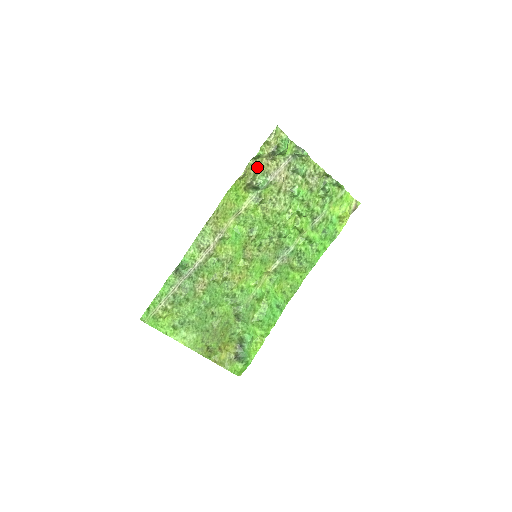
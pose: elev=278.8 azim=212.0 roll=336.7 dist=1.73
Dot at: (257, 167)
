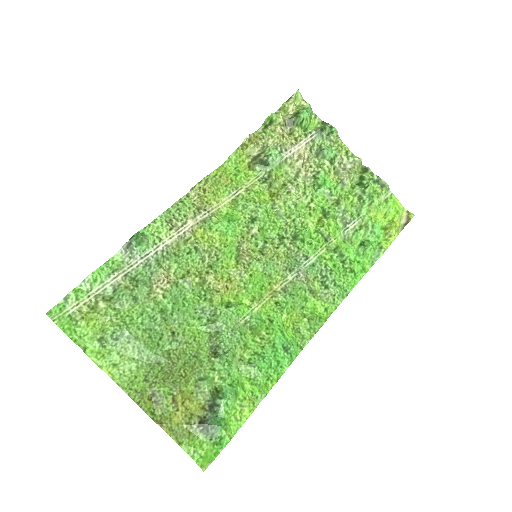
Dot at: (268, 137)
